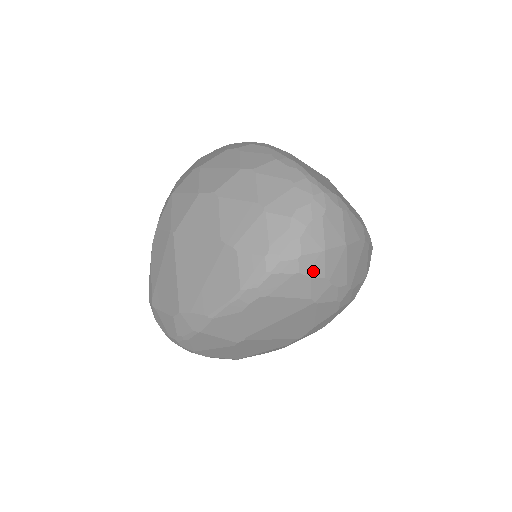
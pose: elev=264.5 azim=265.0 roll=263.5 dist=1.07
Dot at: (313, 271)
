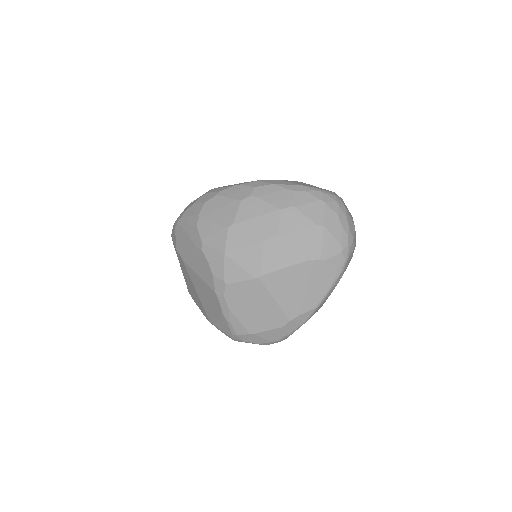
Dot at: (355, 242)
